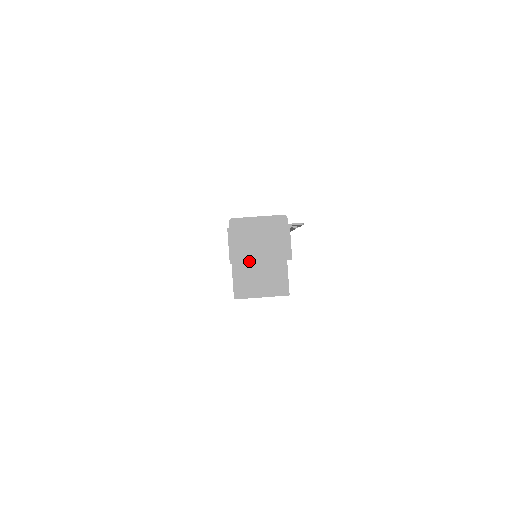
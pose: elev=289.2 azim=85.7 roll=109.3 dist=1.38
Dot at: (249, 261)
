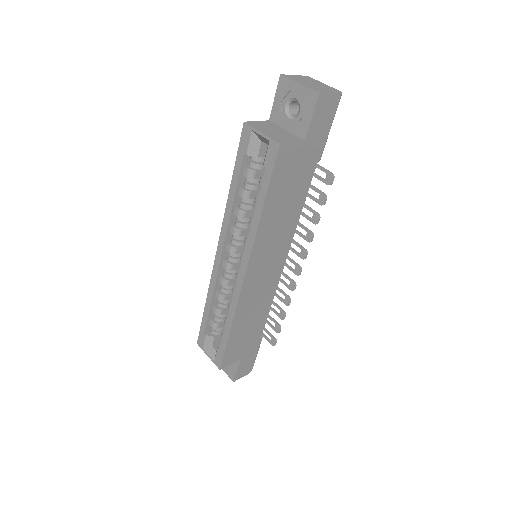
Dot at: (293, 80)
